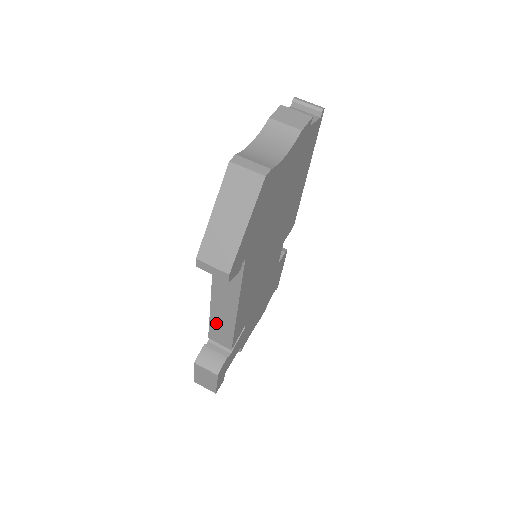
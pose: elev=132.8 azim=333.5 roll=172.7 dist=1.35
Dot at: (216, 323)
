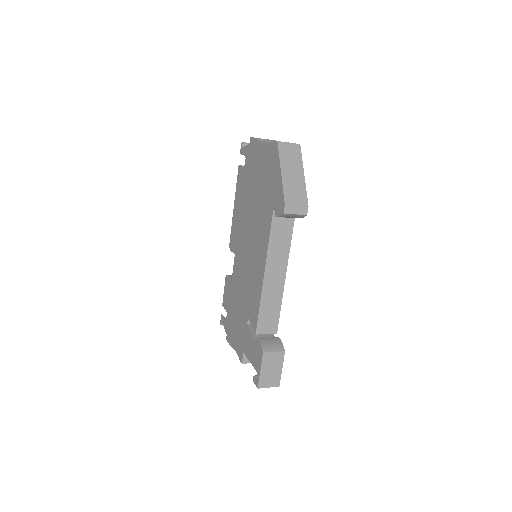
Dot at: (266, 306)
